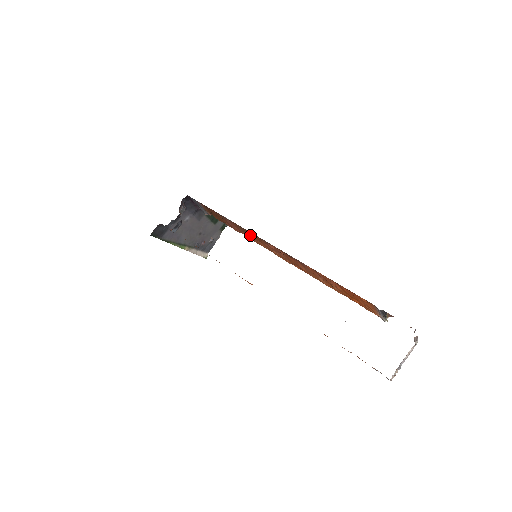
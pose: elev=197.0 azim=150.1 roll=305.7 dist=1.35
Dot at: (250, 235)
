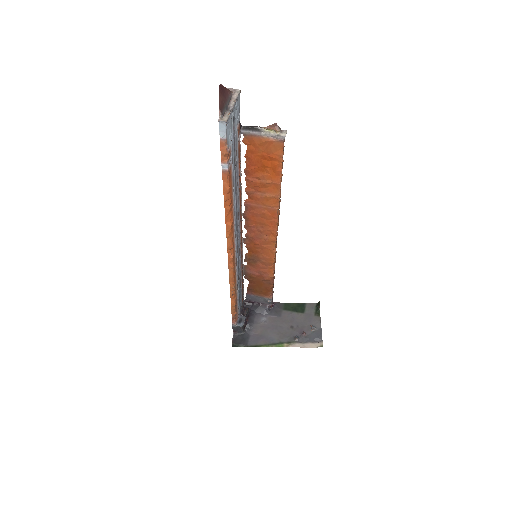
Dot at: (257, 257)
